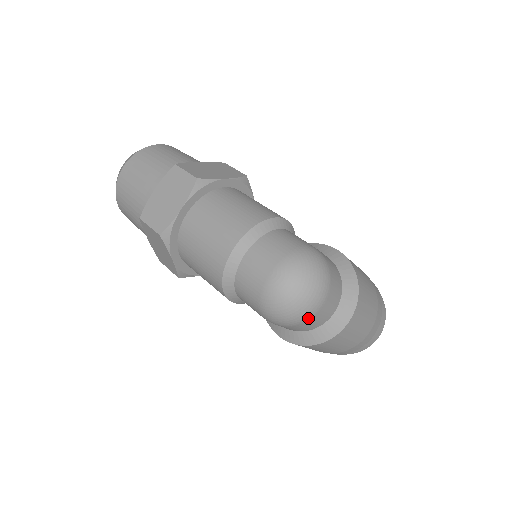
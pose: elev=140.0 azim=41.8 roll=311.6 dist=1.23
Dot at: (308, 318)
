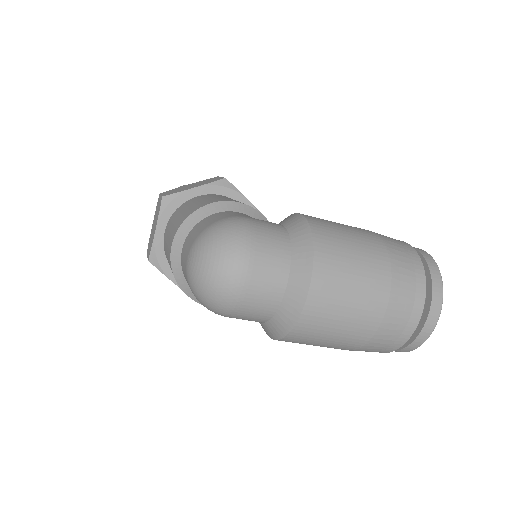
Dot at: (238, 298)
